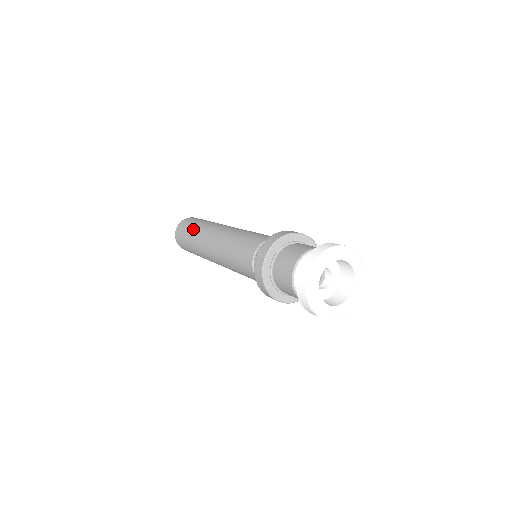
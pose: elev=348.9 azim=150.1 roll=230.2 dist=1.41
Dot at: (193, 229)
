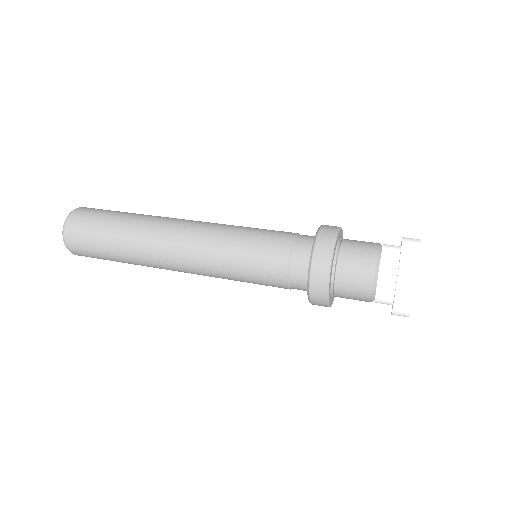
Dot at: (121, 219)
